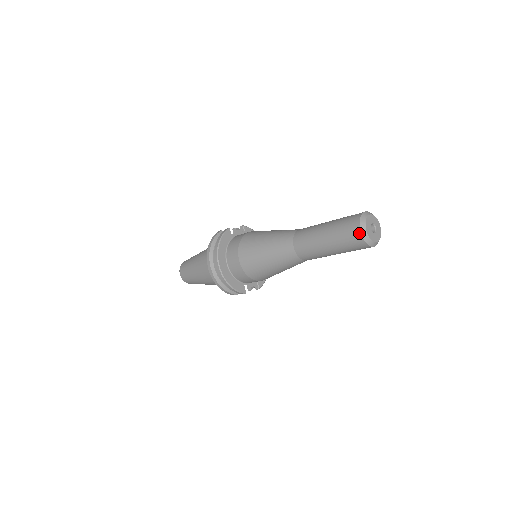
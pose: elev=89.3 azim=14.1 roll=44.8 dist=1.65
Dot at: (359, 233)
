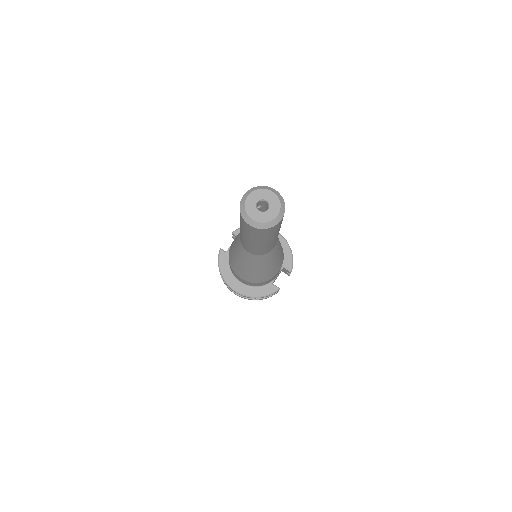
Dot at: (250, 227)
